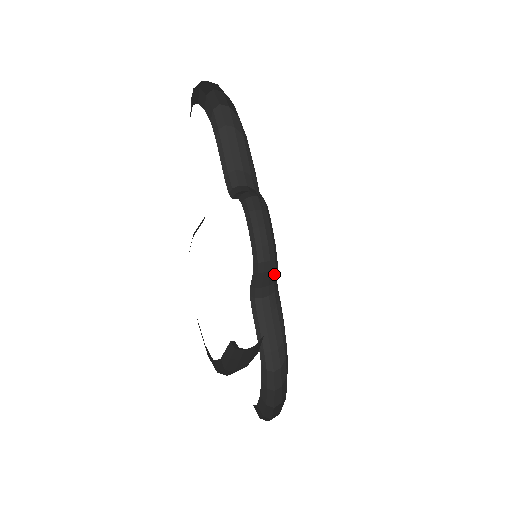
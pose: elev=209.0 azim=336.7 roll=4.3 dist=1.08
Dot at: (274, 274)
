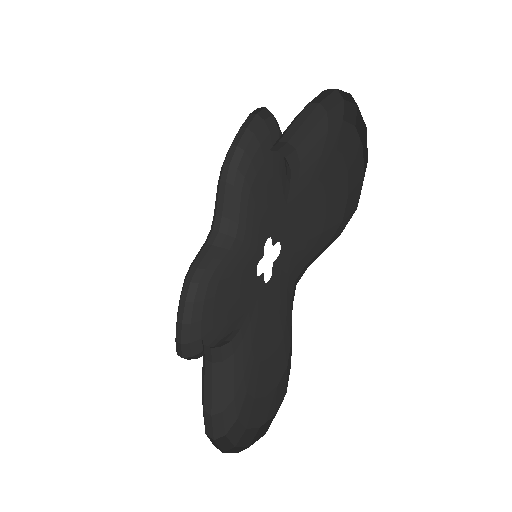
Dot at: (239, 204)
